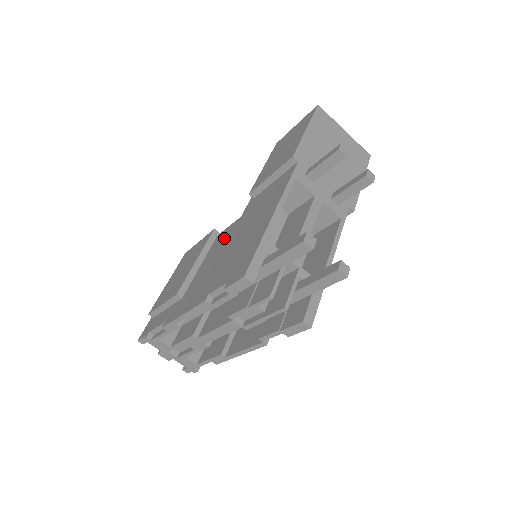
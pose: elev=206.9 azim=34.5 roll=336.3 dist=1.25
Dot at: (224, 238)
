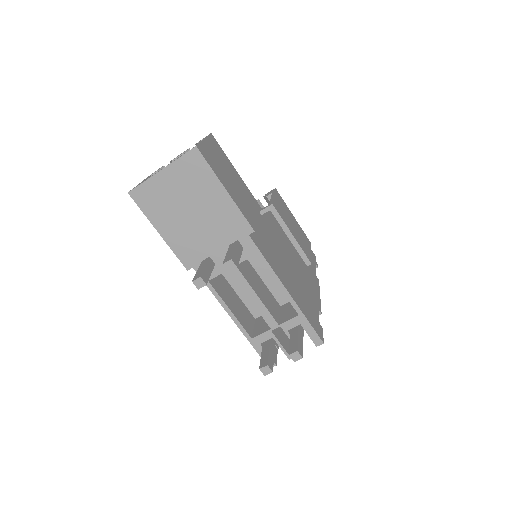
Dot at: occluded
